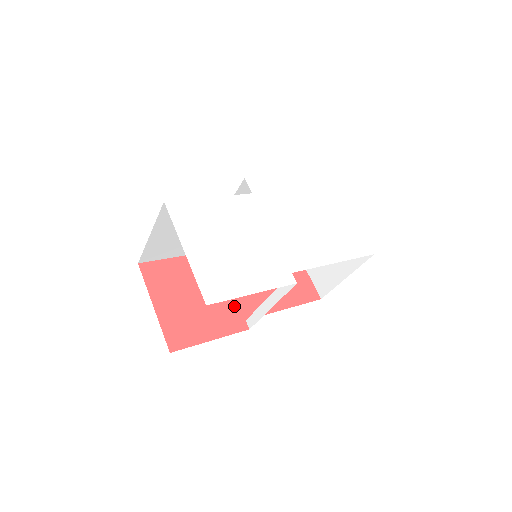
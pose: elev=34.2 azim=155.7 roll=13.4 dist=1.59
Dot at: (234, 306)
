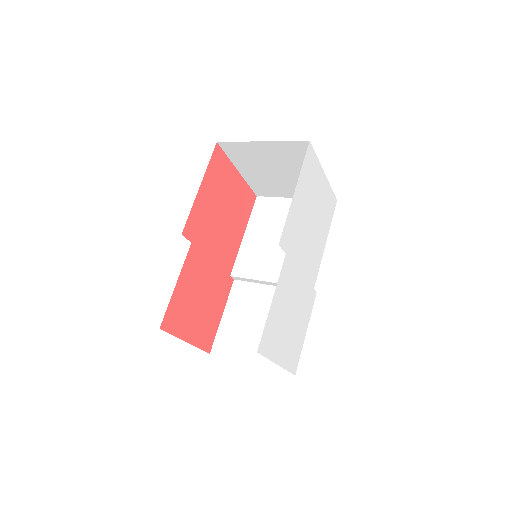
Dot at: (221, 275)
